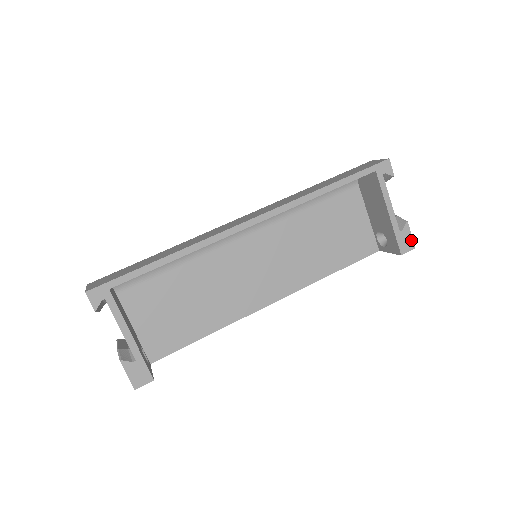
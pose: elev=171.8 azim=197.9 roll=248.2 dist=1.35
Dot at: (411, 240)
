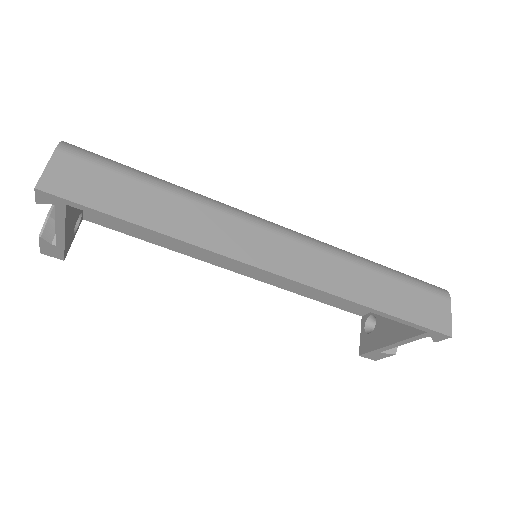
Dot at: (380, 358)
